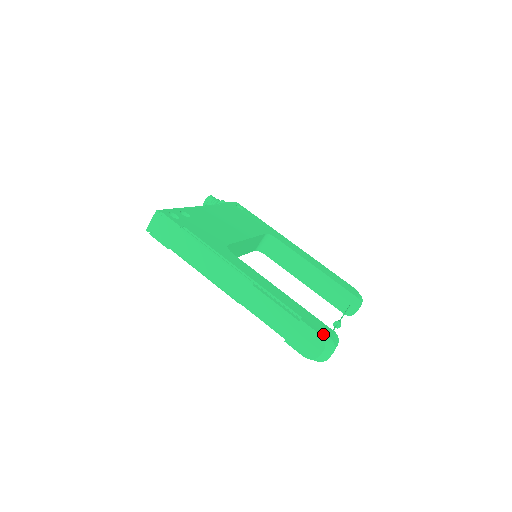
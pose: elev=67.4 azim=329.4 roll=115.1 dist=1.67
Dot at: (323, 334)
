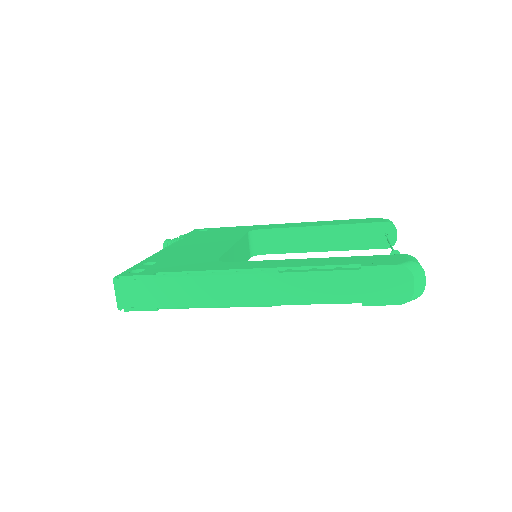
Dot at: (398, 263)
